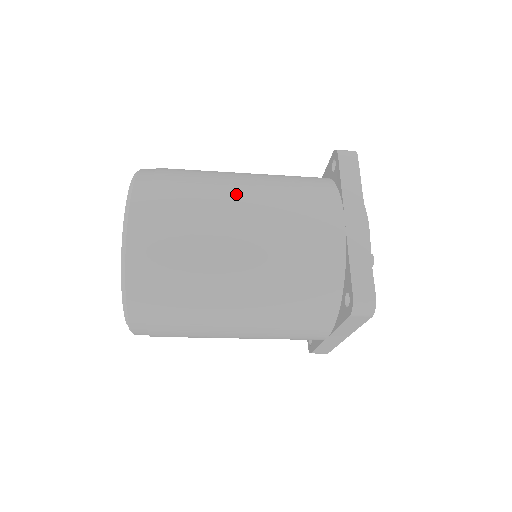
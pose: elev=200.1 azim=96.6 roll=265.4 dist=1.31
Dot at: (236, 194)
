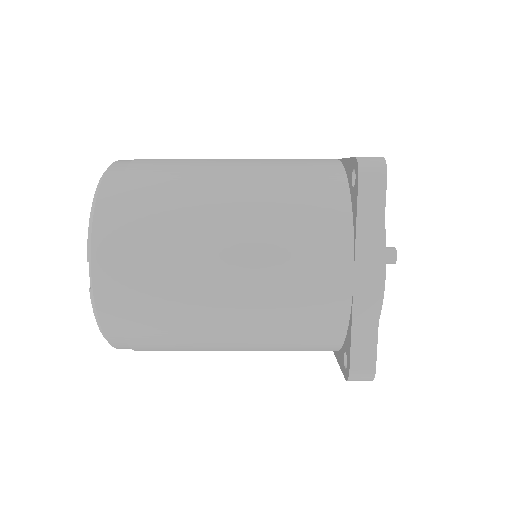
Dot at: occluded
